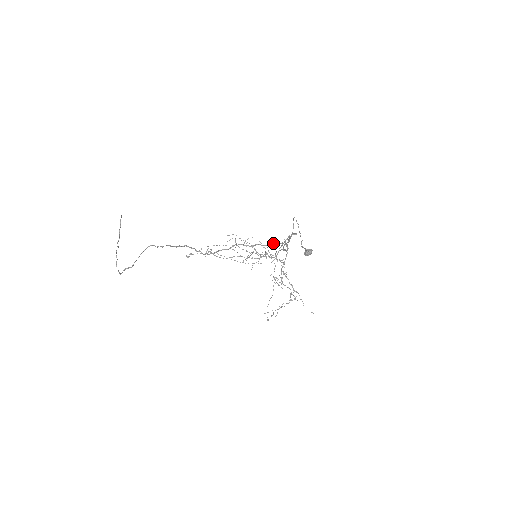
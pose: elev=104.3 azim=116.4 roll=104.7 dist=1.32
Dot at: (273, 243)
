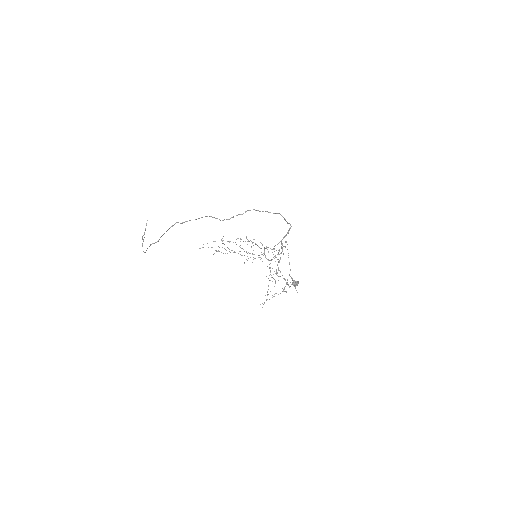
Dot at: occluded
